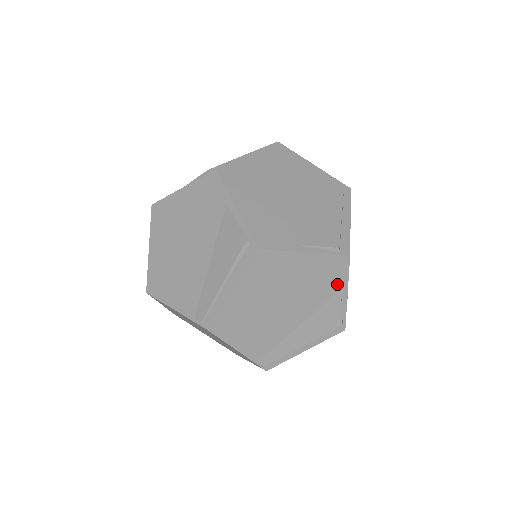
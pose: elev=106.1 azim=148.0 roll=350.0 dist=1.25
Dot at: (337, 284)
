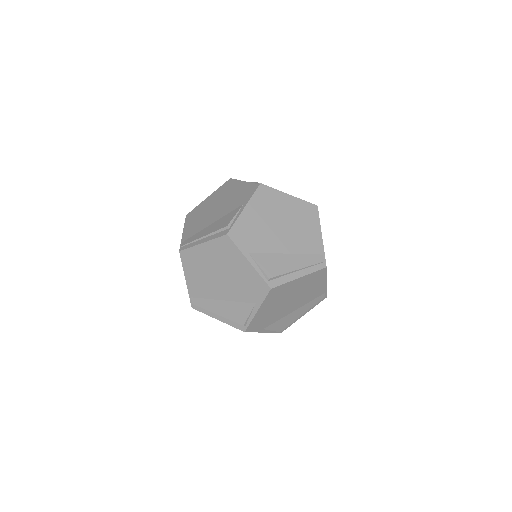
Dot at: occluded
